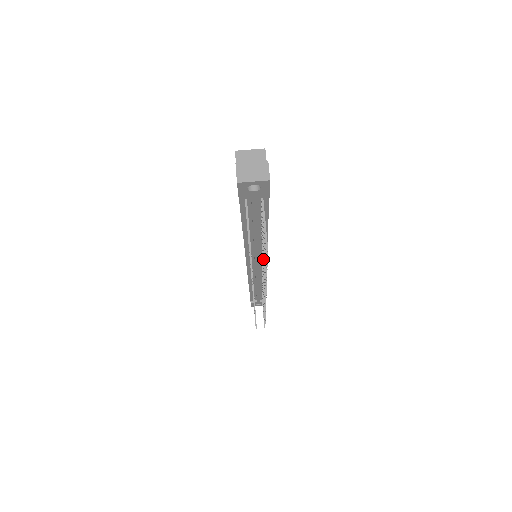
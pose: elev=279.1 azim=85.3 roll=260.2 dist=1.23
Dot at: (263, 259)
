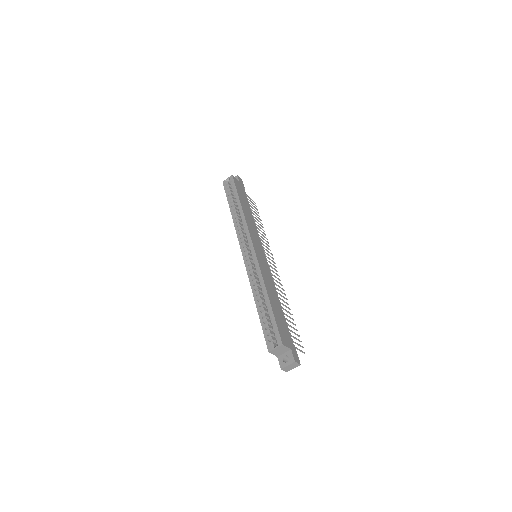
Dot at: occluded
